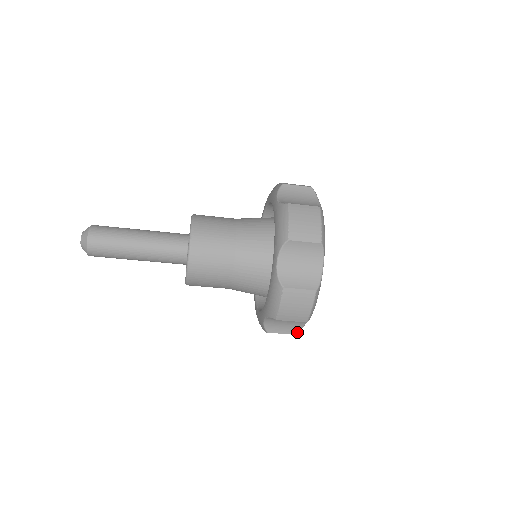
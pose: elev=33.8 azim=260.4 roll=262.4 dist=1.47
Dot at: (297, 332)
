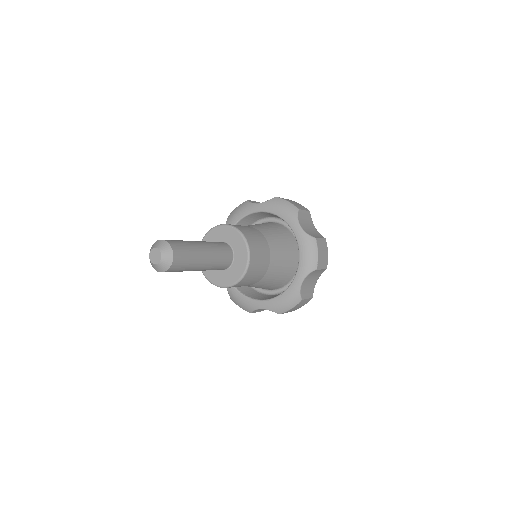
Dot at: occluded
